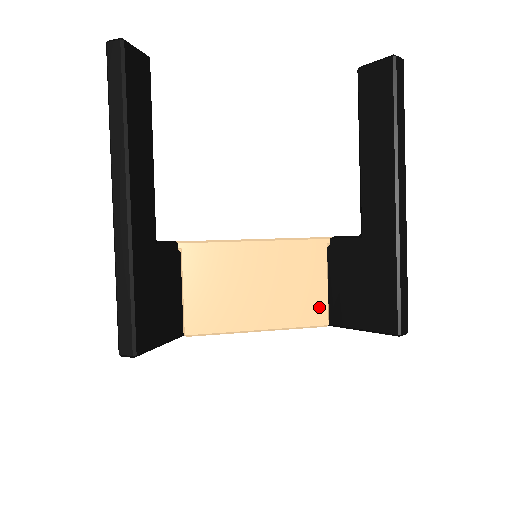
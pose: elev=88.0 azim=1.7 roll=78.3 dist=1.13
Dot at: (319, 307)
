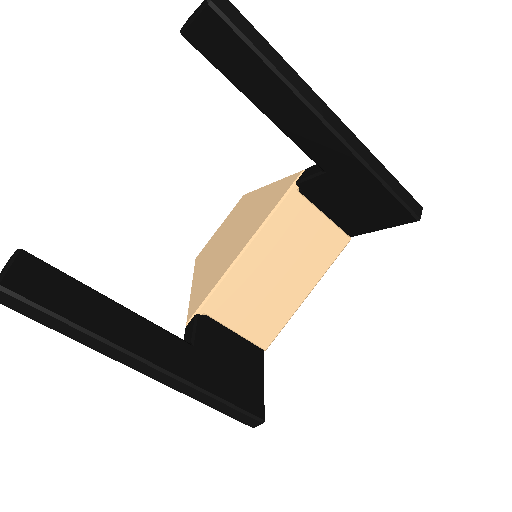
Dot at: (333, 236)
